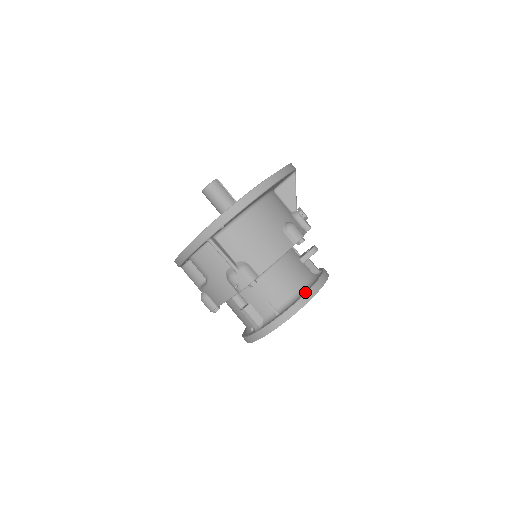
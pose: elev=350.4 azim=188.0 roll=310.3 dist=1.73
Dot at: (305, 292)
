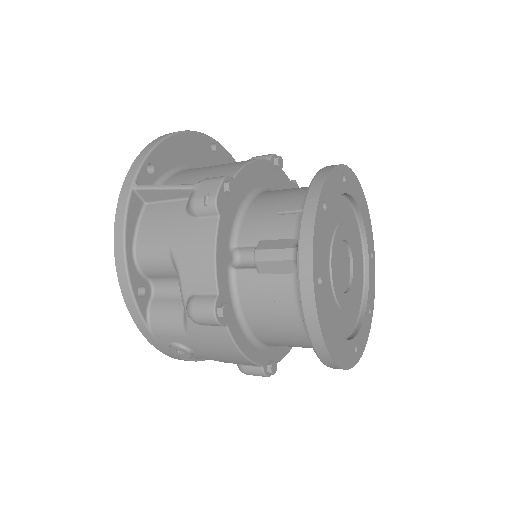
Dot at: occluded
